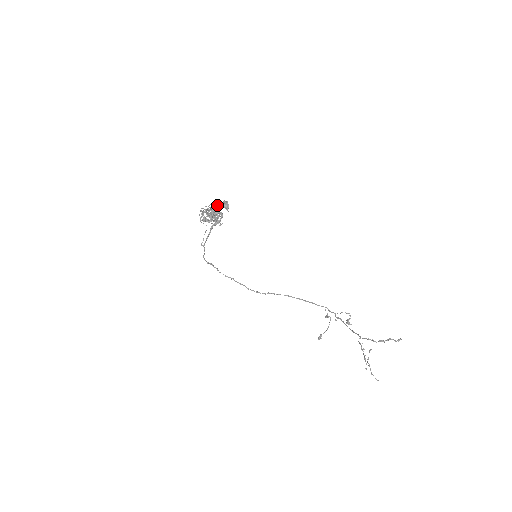
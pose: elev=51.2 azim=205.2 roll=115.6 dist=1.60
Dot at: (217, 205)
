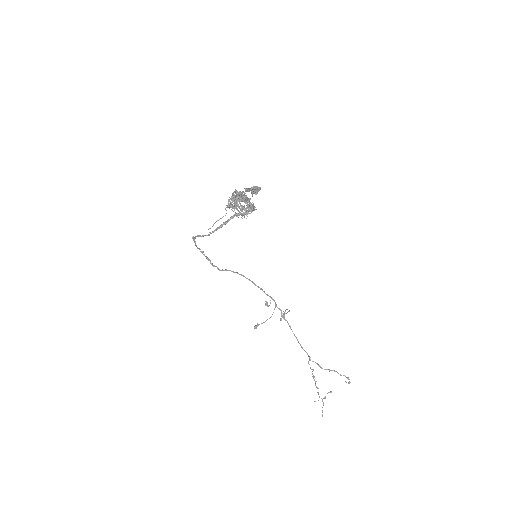
Dot at: (248, 189)
